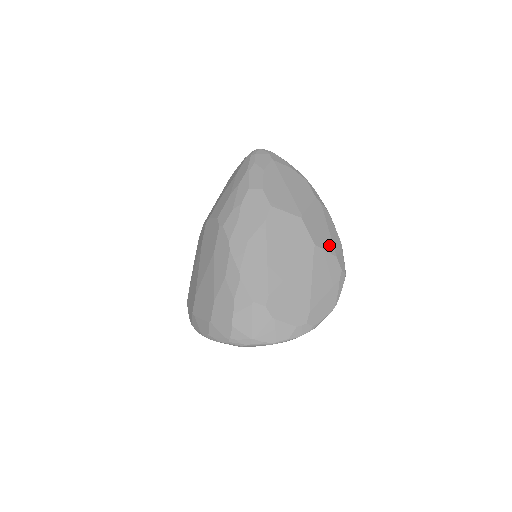
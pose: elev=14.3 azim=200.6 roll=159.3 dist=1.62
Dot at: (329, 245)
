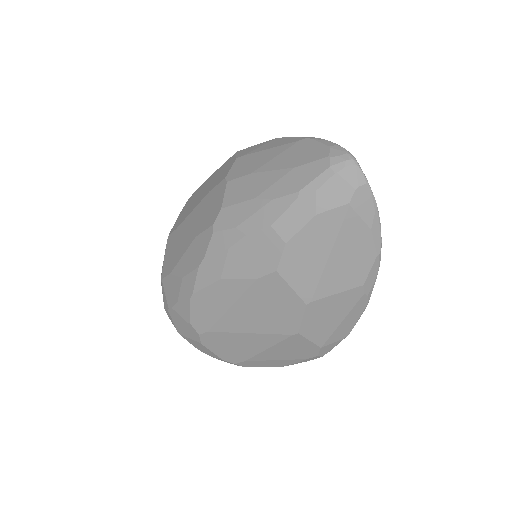
Dot at: (322, 336)
